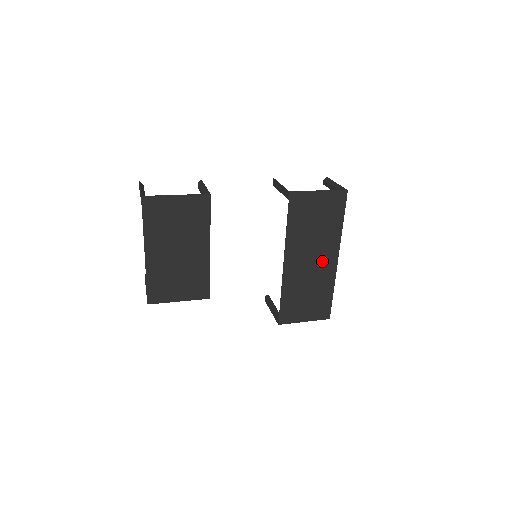
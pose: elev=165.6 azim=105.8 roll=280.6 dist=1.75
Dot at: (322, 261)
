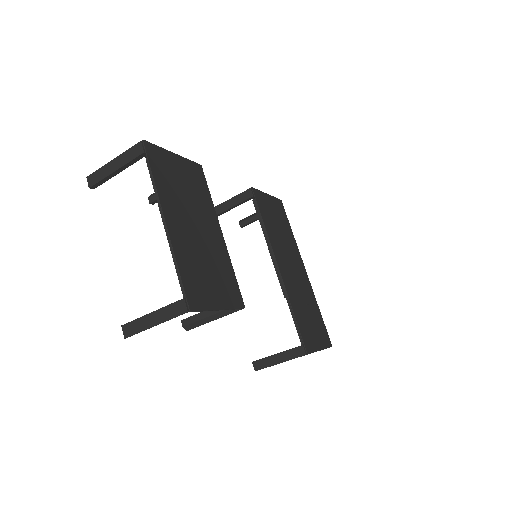
Dot at: (299, 271)
